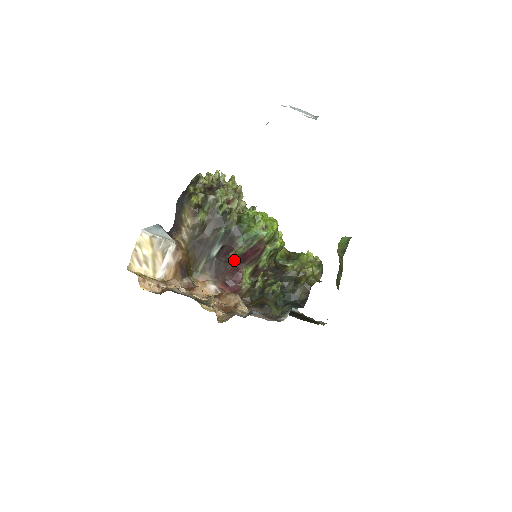
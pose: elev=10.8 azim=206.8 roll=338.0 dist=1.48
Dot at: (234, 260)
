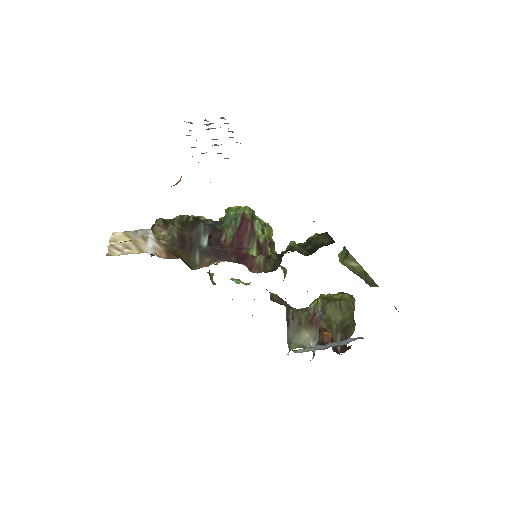
Dot at: (230, 244)
